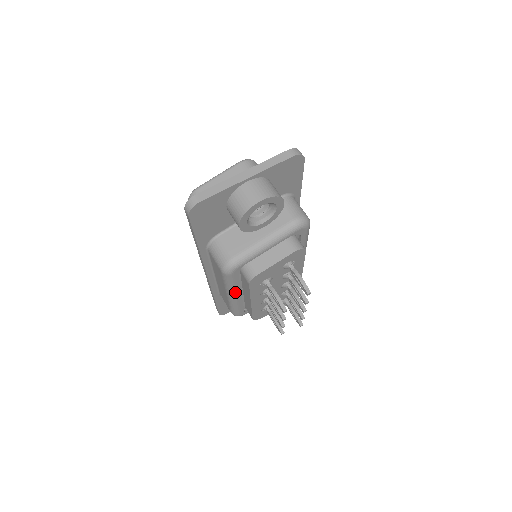
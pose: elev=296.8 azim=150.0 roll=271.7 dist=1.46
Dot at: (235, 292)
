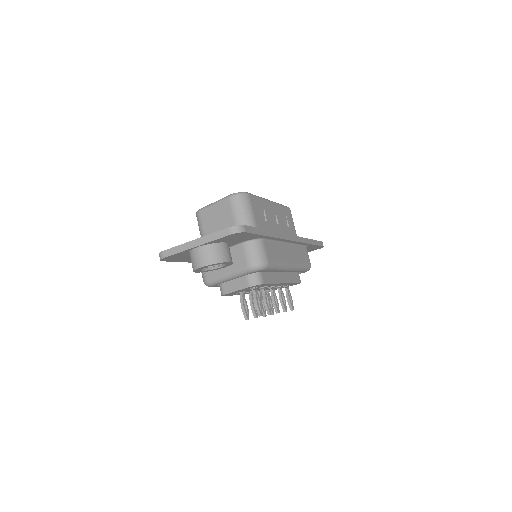
Dot at: occluded
